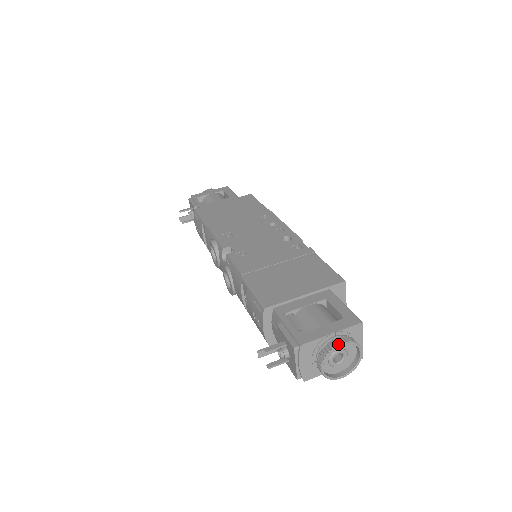
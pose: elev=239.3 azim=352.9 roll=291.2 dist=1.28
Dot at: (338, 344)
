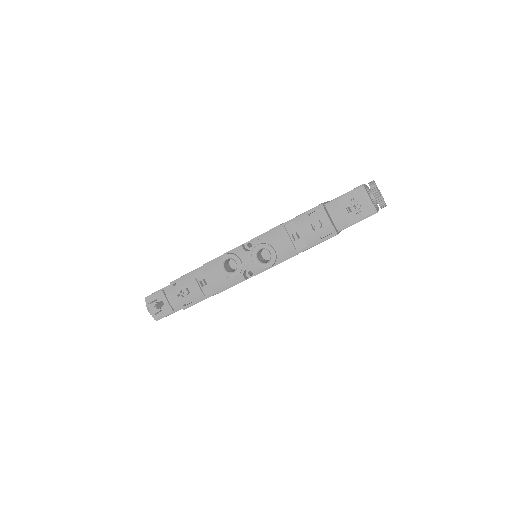
Dot at: (373, 180)
